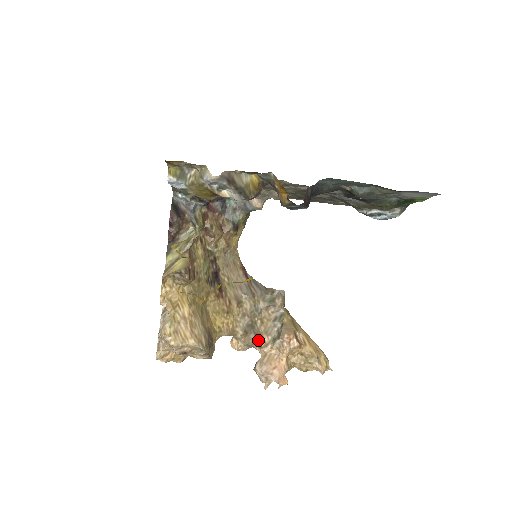
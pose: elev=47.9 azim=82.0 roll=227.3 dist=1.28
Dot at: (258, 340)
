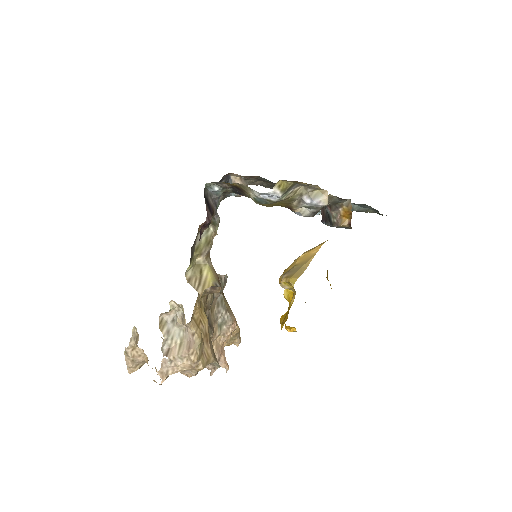
Dot at: (212, 331)
